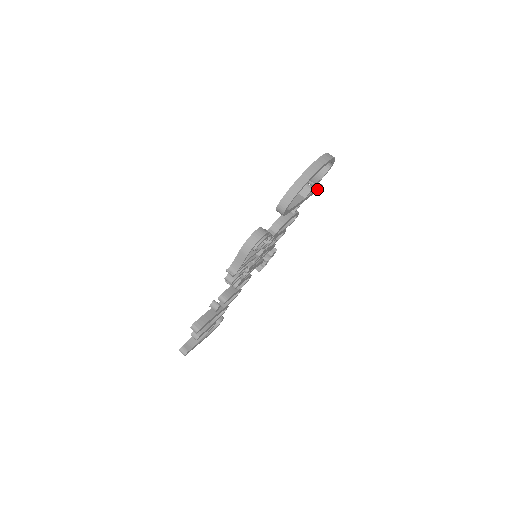
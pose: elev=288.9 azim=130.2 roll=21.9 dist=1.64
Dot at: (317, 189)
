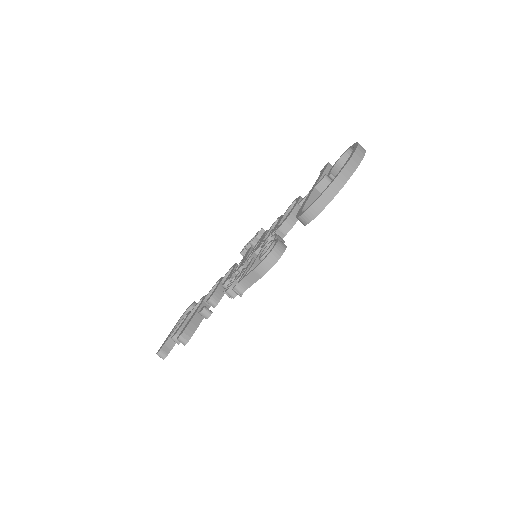
Dot at: occluded
